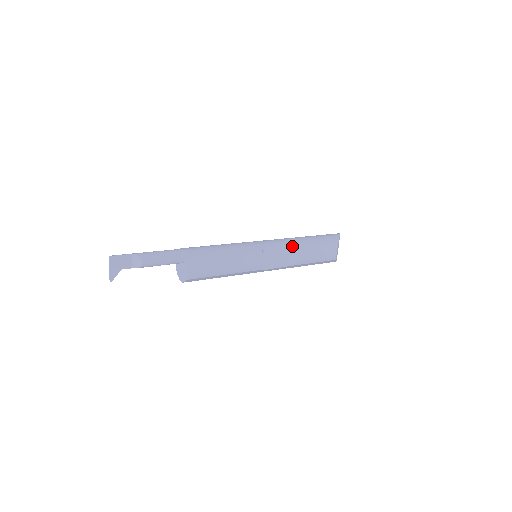
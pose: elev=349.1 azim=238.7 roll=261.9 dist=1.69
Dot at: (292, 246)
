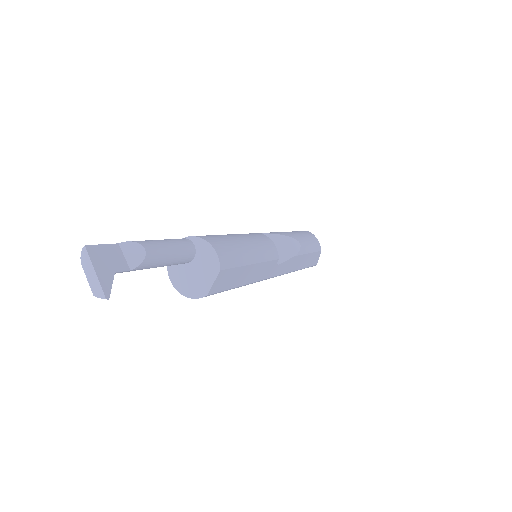
Dot at: (282, 233)
